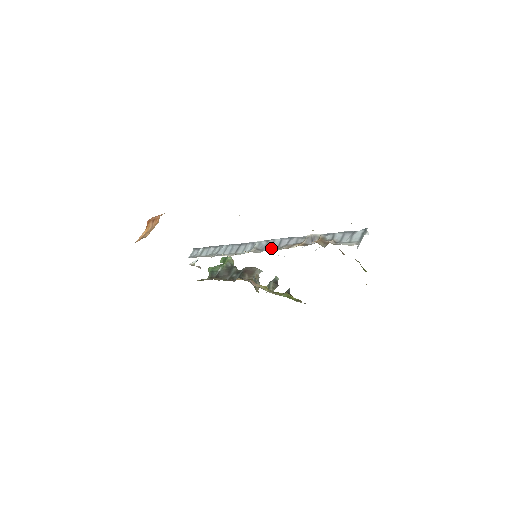
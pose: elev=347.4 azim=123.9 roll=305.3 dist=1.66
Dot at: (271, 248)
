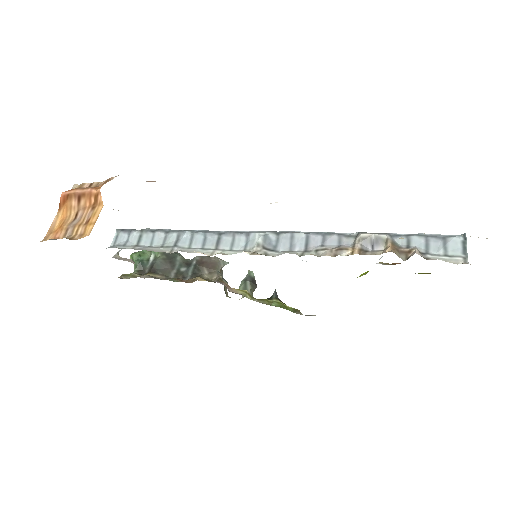
Dot at: (292, 248)
